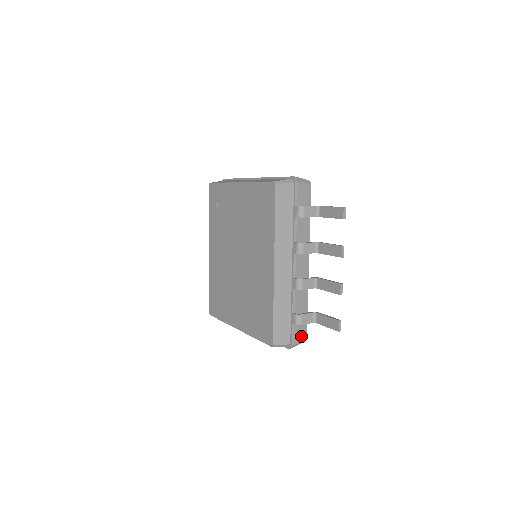
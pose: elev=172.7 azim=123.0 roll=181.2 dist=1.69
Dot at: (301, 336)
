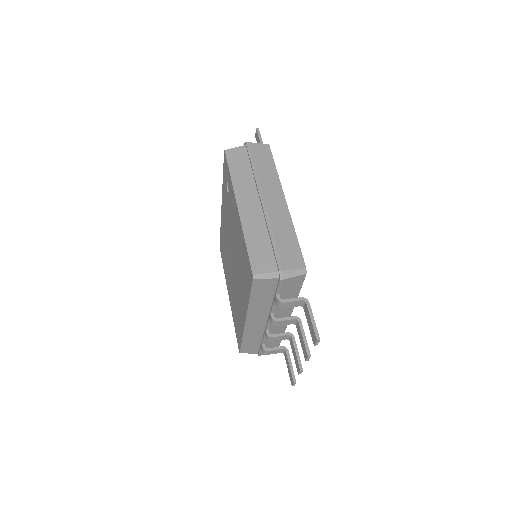
Dot at: occluded
